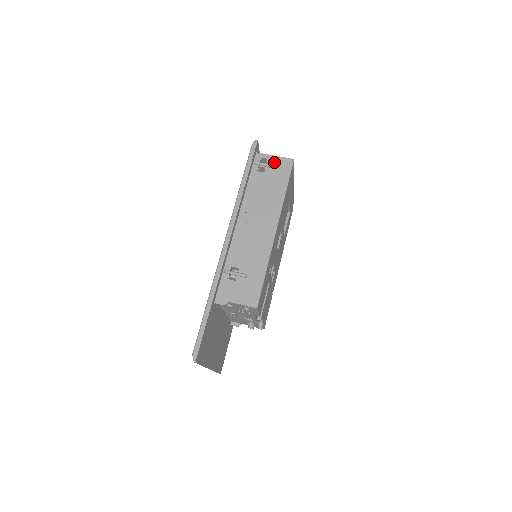
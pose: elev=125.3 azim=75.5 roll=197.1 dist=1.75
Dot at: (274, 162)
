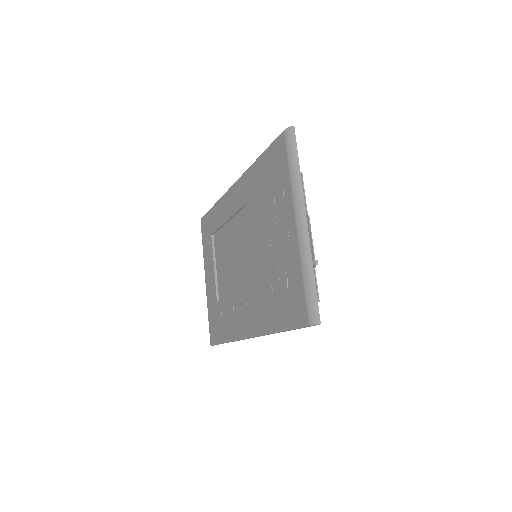
Dot at: occluded
